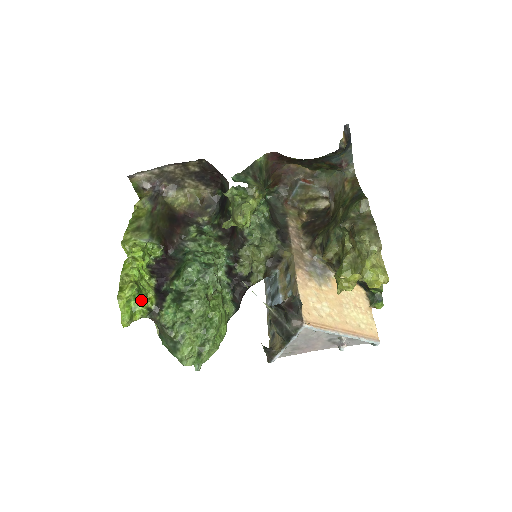
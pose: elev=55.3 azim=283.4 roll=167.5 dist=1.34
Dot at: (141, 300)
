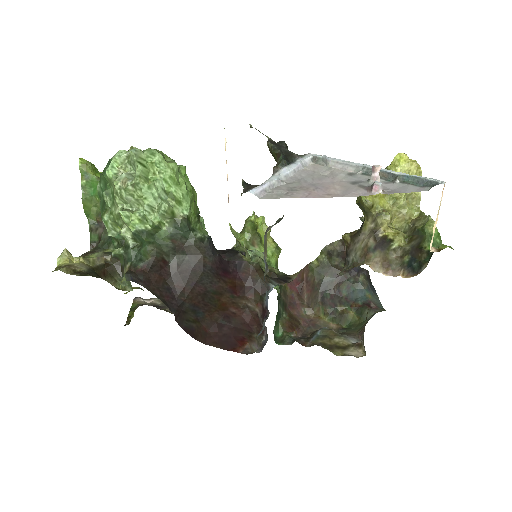
Dot at: occluded
